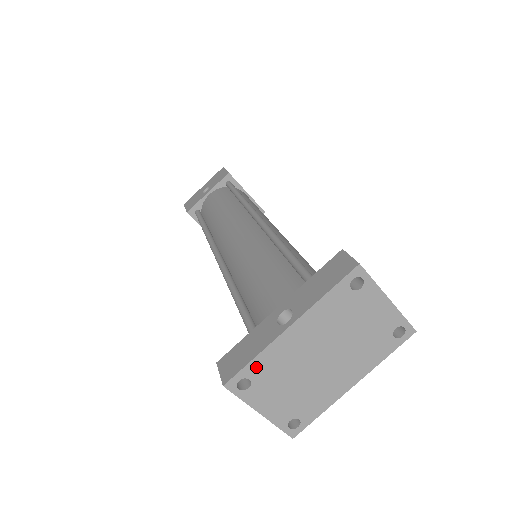
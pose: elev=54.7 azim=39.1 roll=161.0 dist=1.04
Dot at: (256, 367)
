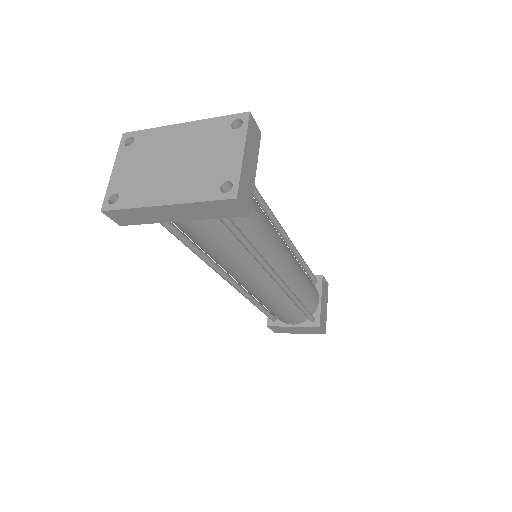
Dot at: (145, 135)
